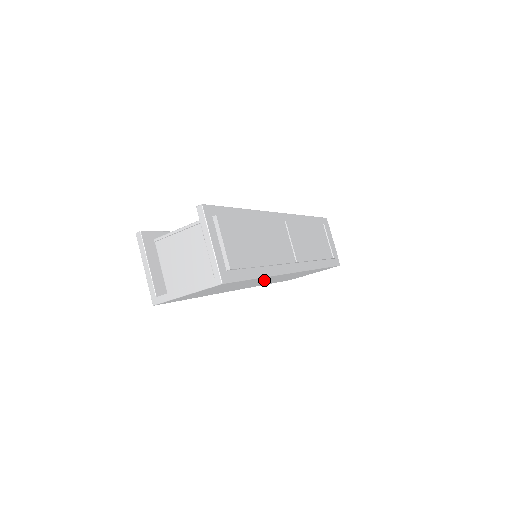
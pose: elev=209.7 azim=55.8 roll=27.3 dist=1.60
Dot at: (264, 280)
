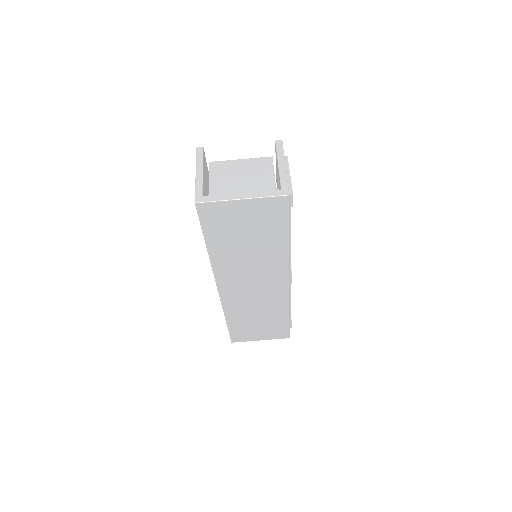
Dot at: (264, 272)
